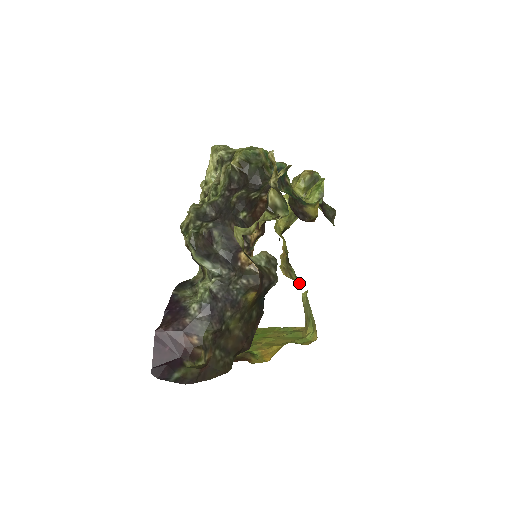
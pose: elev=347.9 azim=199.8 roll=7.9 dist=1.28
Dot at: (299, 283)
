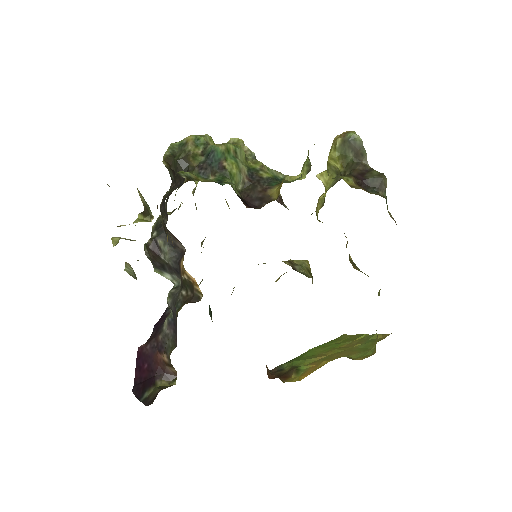
Dot at: occluded
